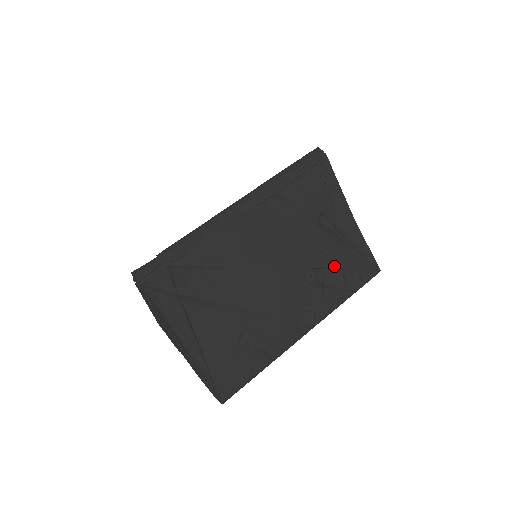
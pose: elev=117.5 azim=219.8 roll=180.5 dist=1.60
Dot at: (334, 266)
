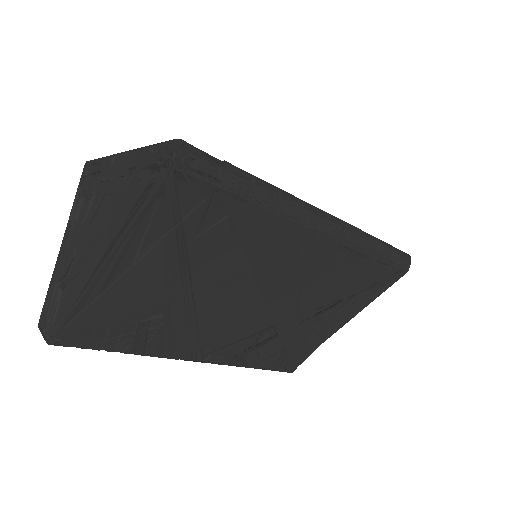
Dot at: (284, 341)
